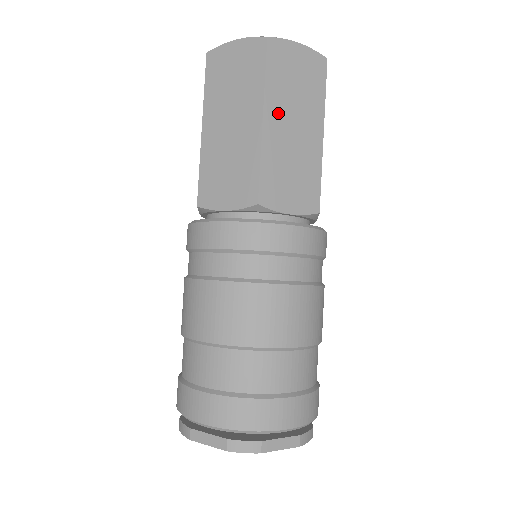
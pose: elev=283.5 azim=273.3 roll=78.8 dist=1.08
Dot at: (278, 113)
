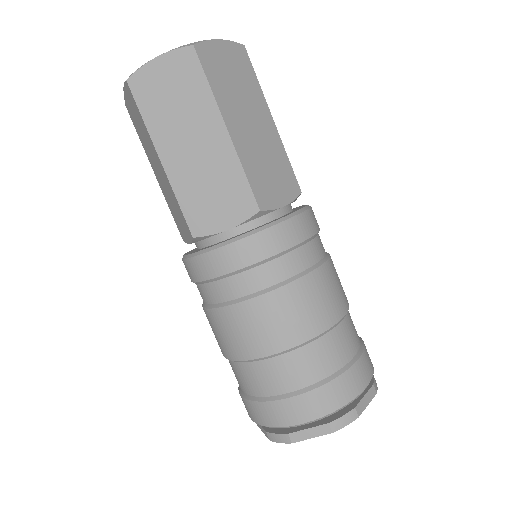
Dot at: (235, 117)
